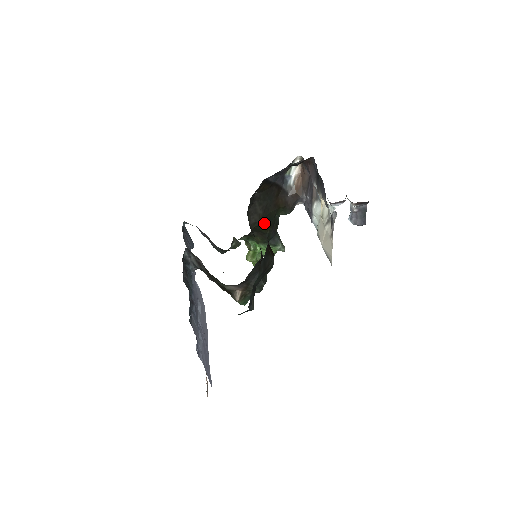
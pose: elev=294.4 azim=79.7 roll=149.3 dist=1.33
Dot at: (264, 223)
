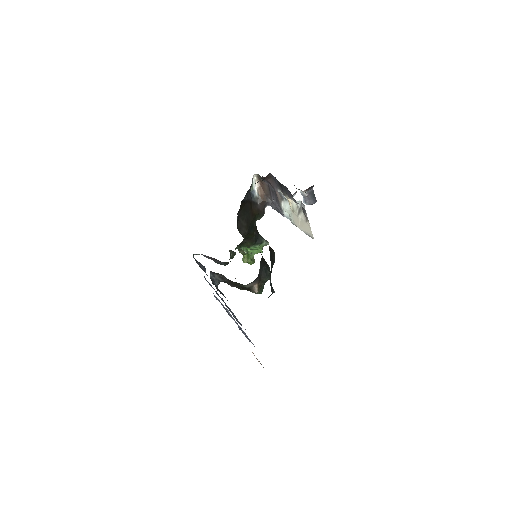
Dot at: (250, 231)
